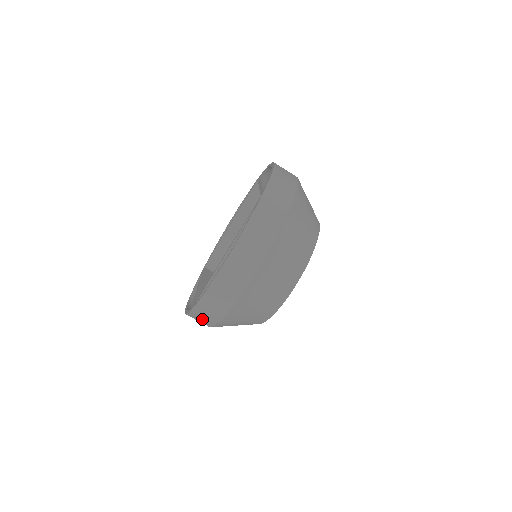
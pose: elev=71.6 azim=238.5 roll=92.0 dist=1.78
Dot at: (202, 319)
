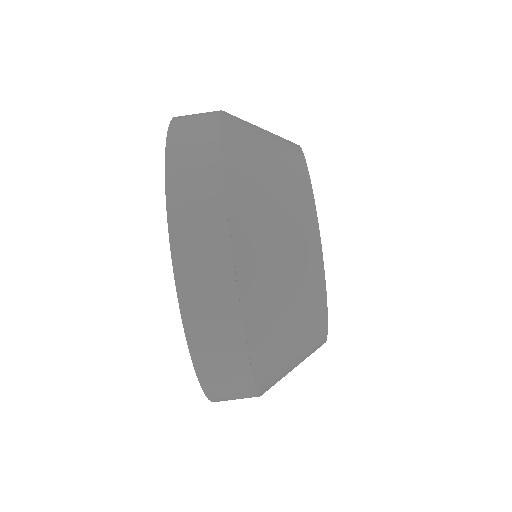
Dot at: (220, 355)
